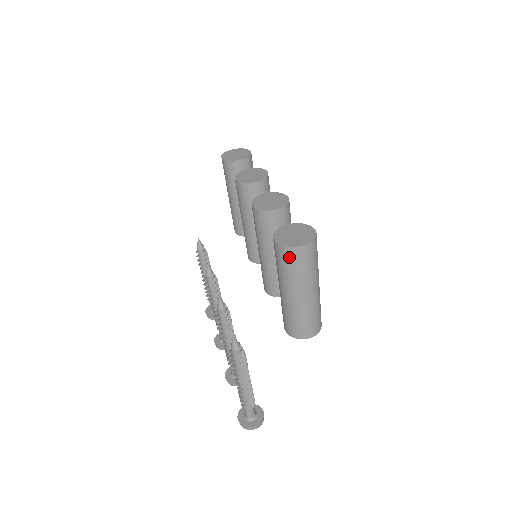
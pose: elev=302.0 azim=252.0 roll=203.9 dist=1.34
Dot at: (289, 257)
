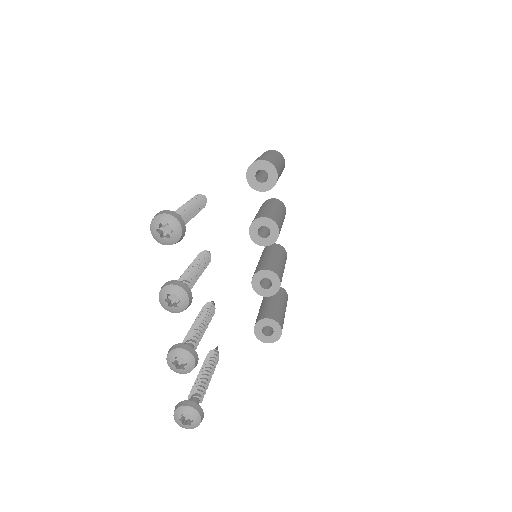
Dot at: occluded
